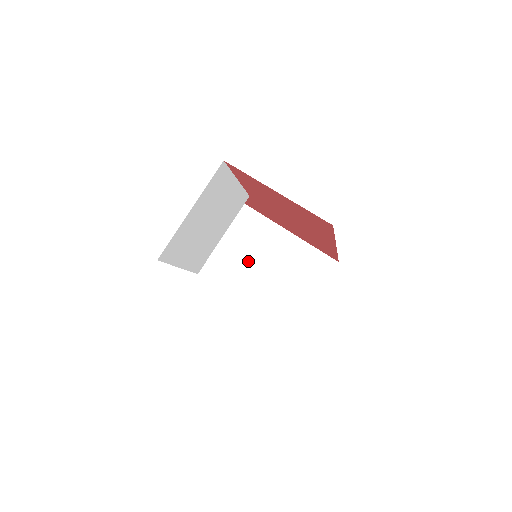
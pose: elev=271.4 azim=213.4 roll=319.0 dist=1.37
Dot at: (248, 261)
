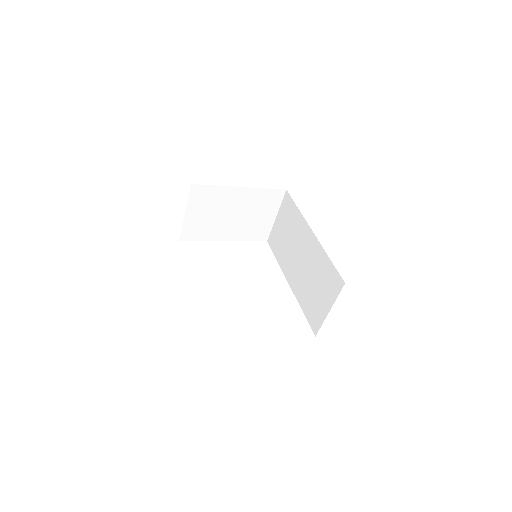
Dot at: (218, 220)
